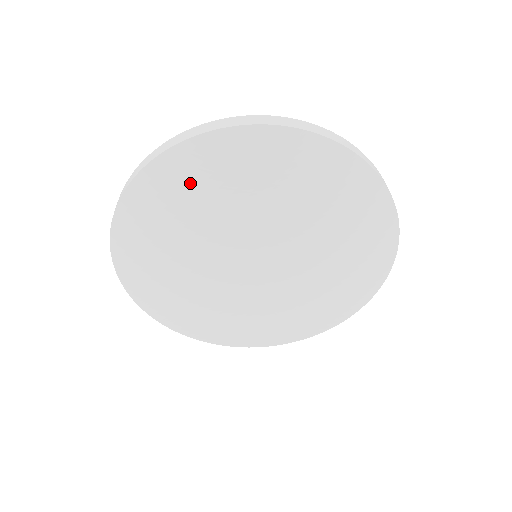
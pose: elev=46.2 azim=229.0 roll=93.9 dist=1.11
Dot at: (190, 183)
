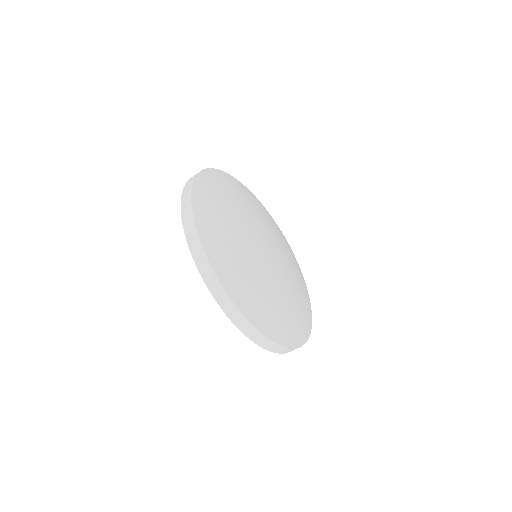
Dot at: (246, 194)
